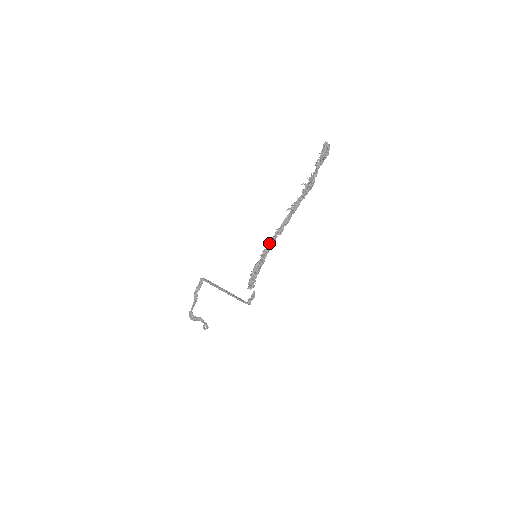
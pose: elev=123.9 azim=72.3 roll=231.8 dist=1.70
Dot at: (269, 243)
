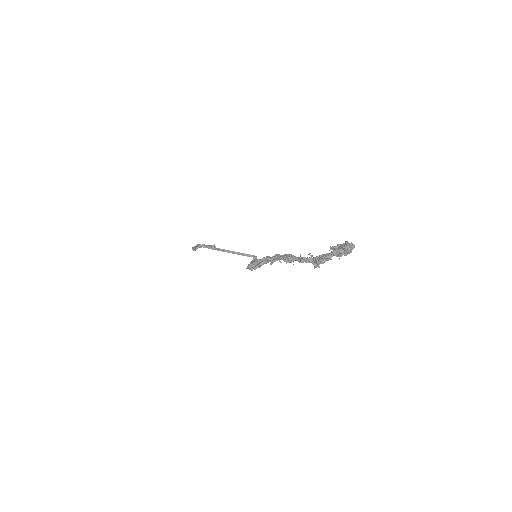
Dot at: (269, 259)
